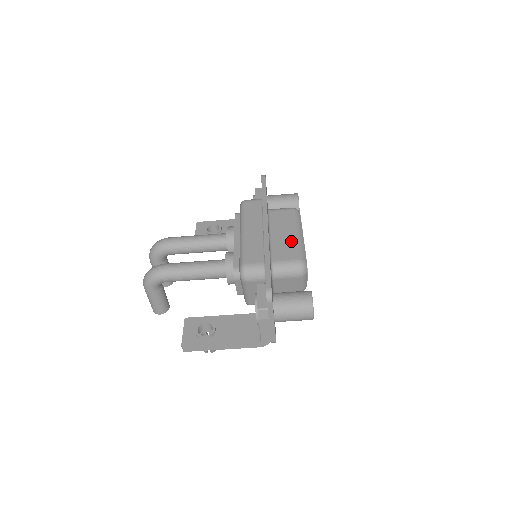
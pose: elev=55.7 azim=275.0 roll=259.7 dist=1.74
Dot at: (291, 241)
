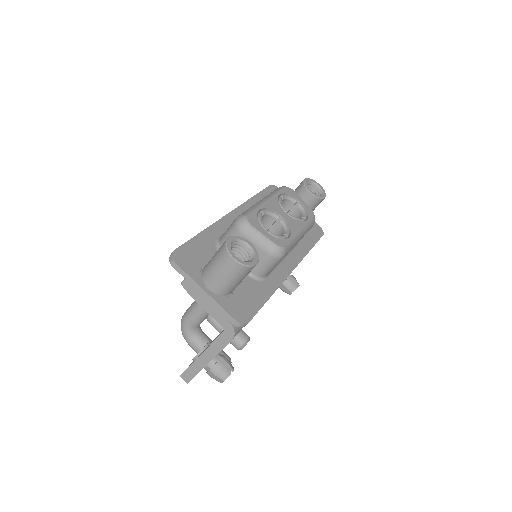
Dot at: occluded
